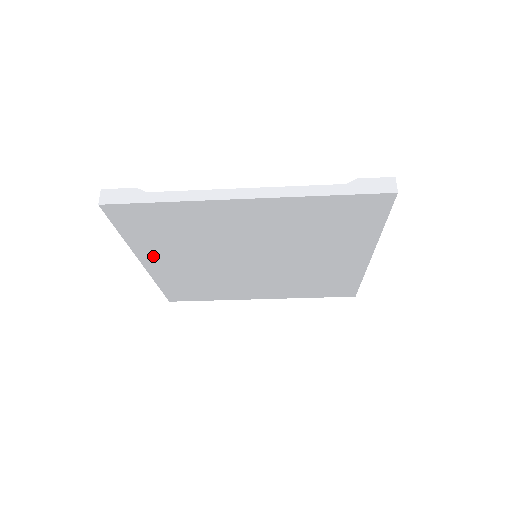
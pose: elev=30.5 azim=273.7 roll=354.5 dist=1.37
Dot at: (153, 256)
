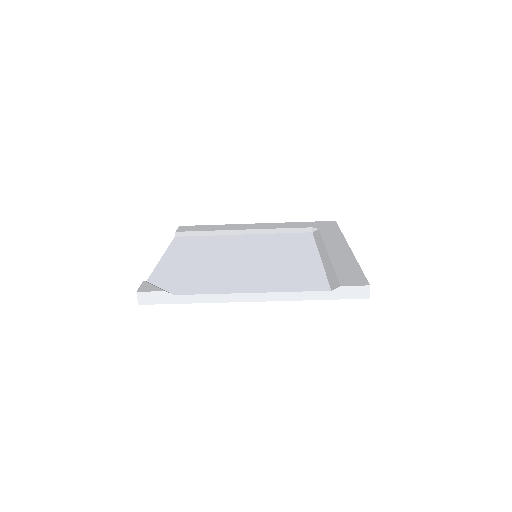
Dot at: occluded
